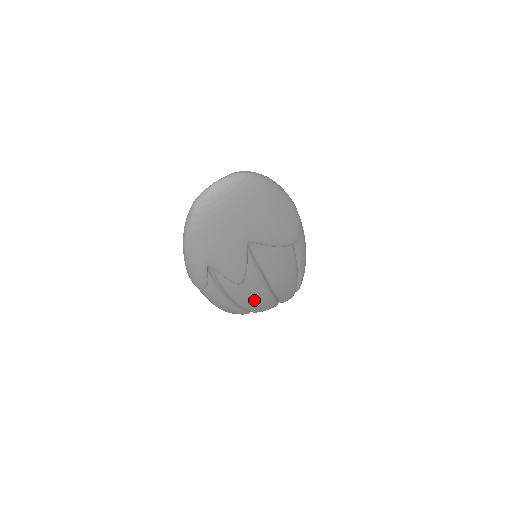
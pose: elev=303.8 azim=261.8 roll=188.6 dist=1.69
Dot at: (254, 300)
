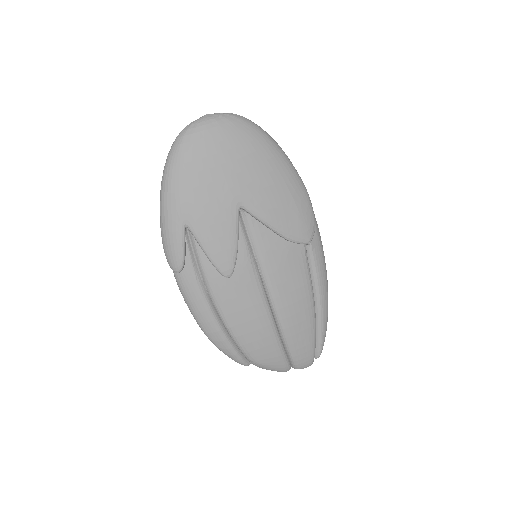
Dot at: (249, 325)
